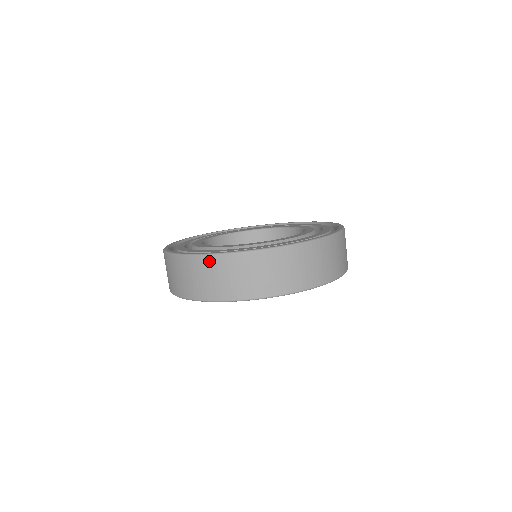
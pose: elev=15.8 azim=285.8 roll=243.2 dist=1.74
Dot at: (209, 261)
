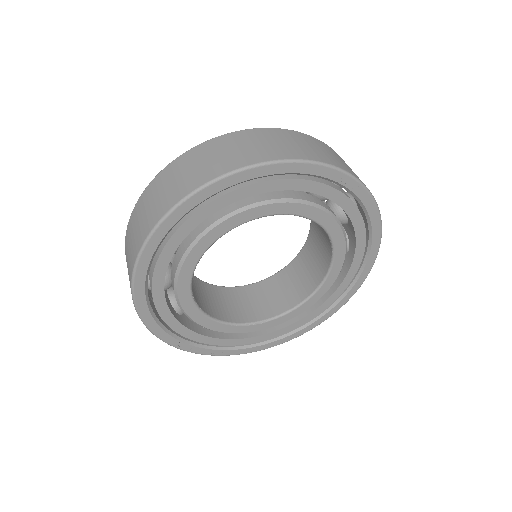
Dot at: (315, 140)
